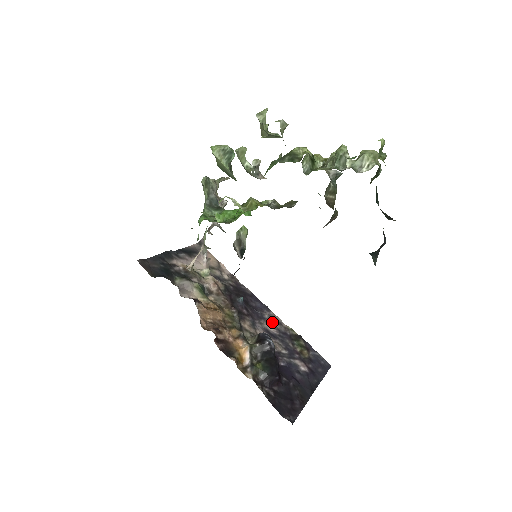
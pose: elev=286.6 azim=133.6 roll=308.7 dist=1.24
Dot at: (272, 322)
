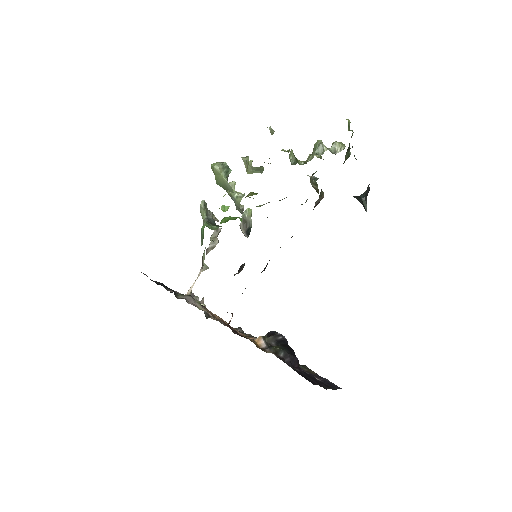
Dot at: occluded
